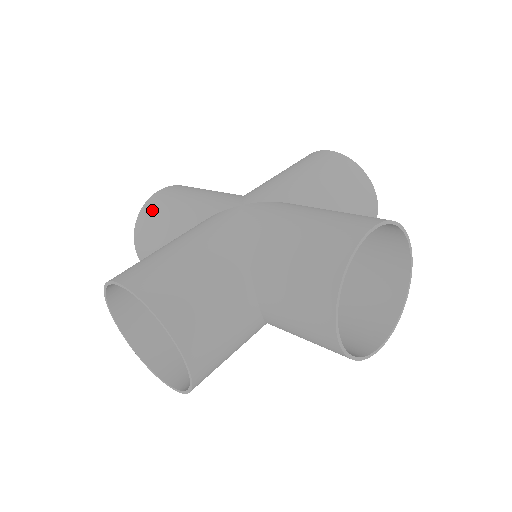
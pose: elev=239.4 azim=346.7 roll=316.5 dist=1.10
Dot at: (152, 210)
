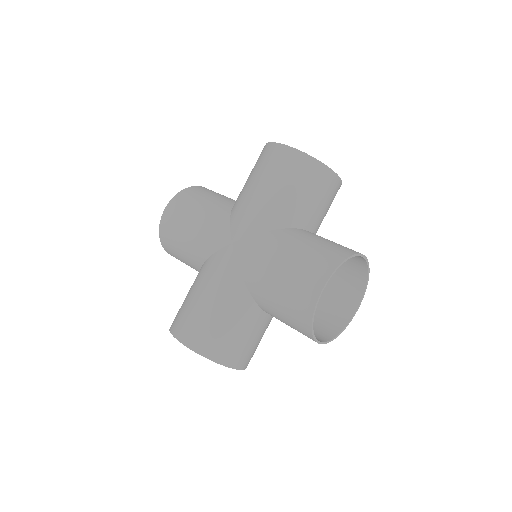
Dot at: (168, 235)
